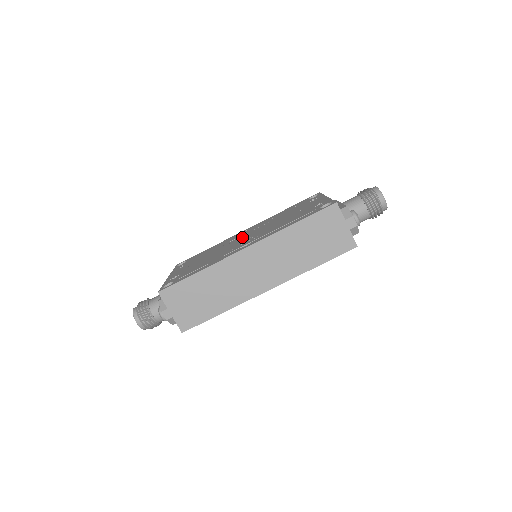
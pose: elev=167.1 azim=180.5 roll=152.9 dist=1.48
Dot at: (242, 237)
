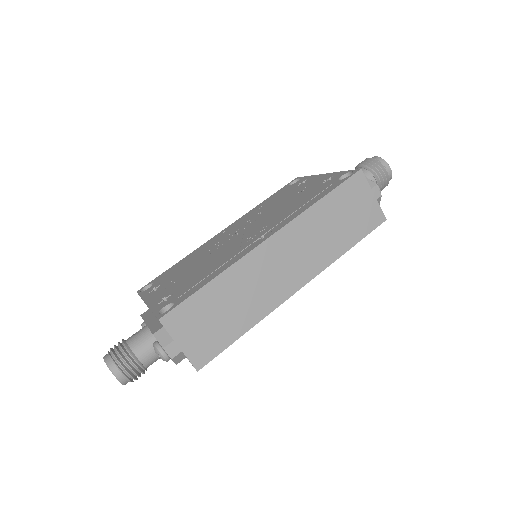
Dot at: (233, 236)
